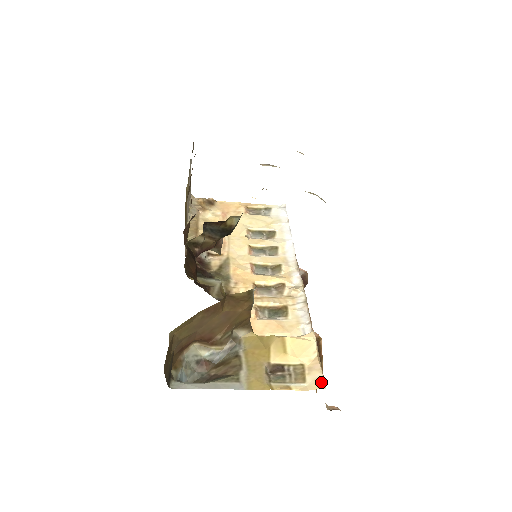
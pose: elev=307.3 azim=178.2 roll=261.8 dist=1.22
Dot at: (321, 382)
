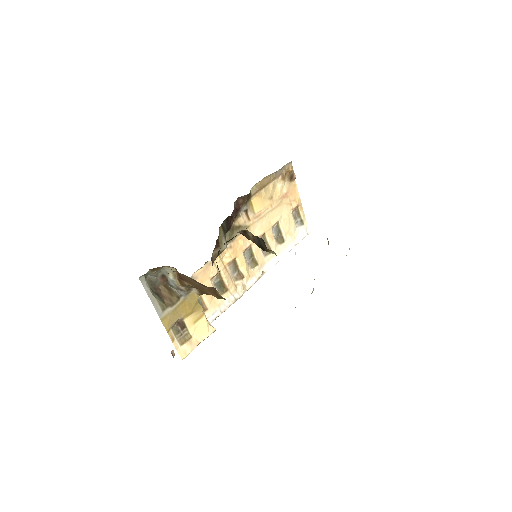
Dot at: (185, 355)
